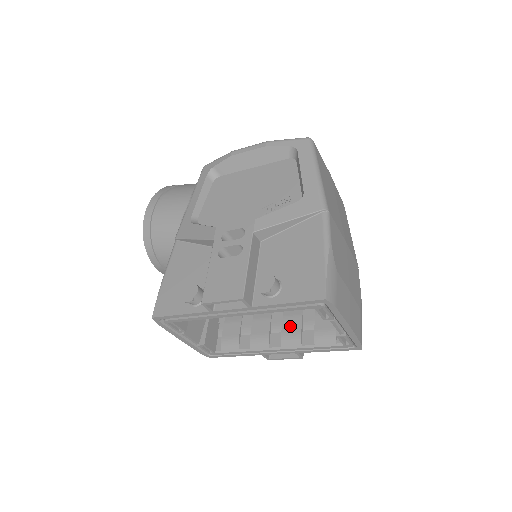
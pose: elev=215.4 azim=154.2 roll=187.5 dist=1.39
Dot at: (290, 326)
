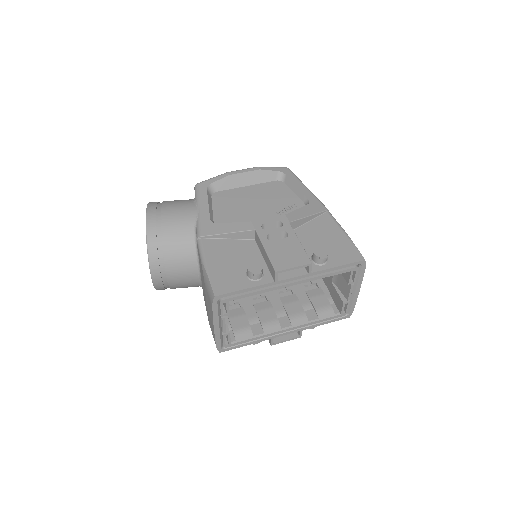
Dot at: (293, 309)
